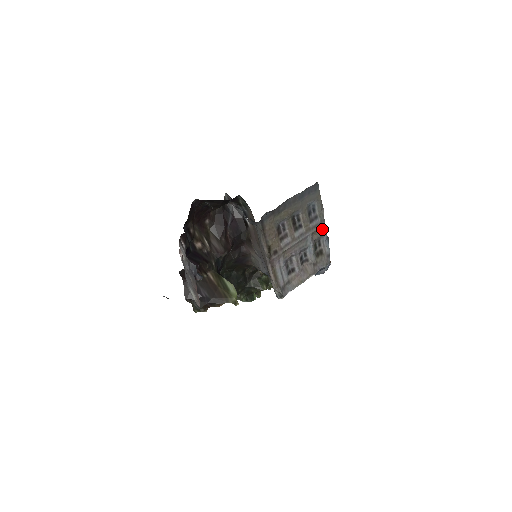
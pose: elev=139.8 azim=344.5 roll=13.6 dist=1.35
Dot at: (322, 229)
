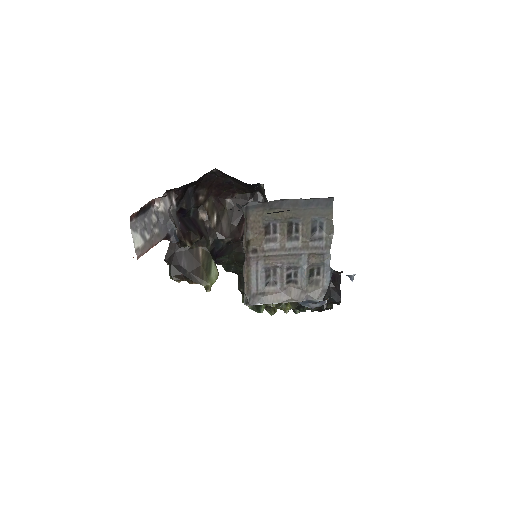
Dot at: (325, 256)
